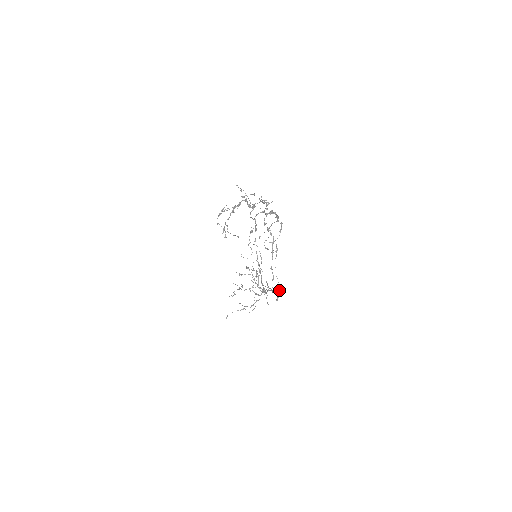
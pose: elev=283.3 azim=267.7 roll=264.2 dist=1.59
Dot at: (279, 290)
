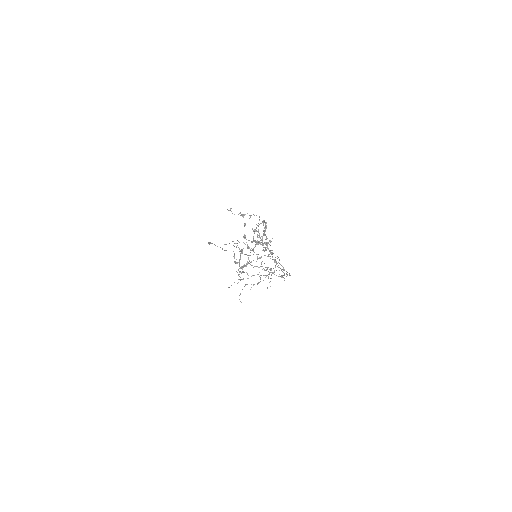
Dot at: occluded
